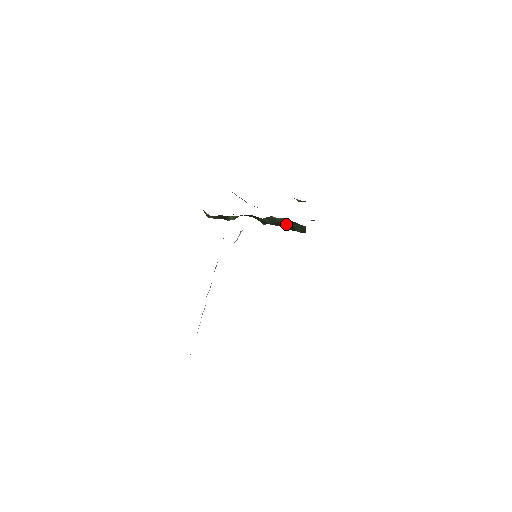
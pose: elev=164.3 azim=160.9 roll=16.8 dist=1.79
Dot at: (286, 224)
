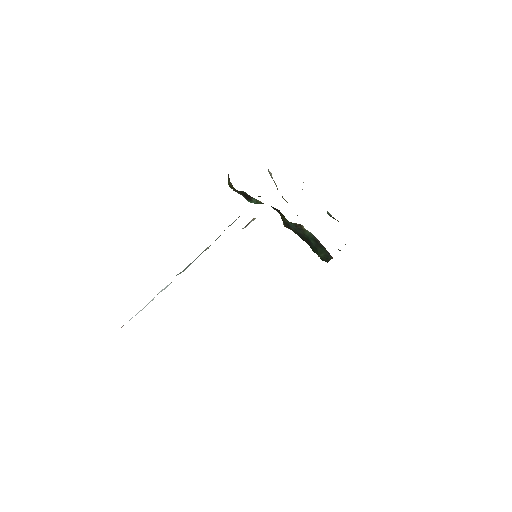
Dot at: (312, 242)
